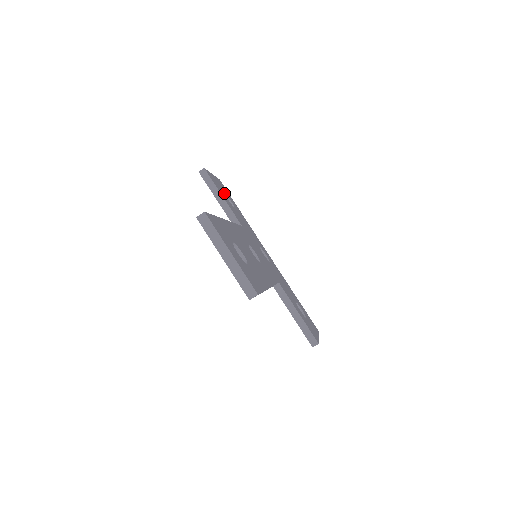
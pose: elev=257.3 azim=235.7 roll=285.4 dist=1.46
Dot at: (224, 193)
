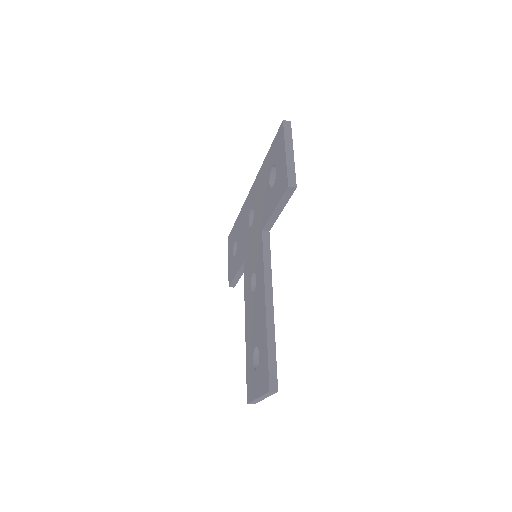
Dot at: occluded
